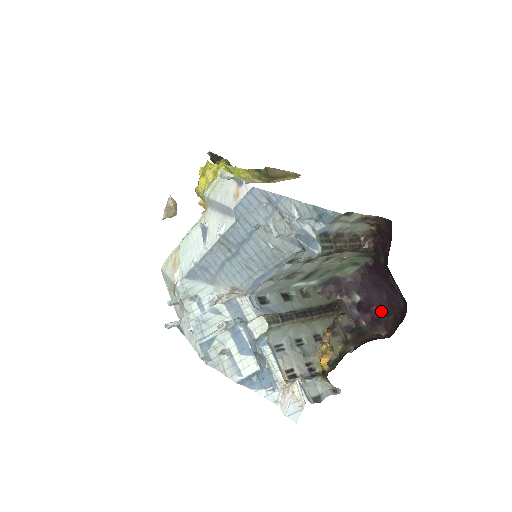
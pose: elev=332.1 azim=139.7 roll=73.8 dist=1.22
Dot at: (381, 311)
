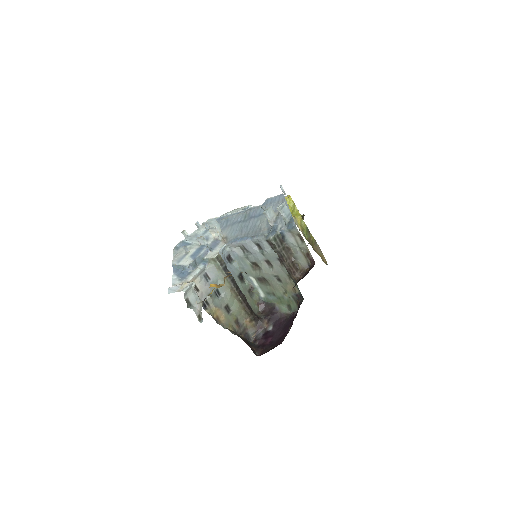
Dot at: (271, 342)
